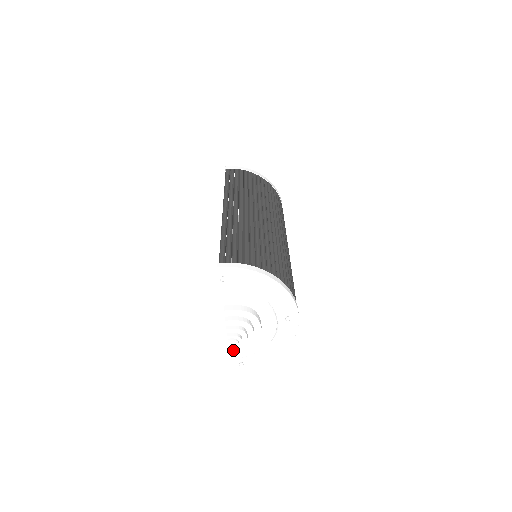
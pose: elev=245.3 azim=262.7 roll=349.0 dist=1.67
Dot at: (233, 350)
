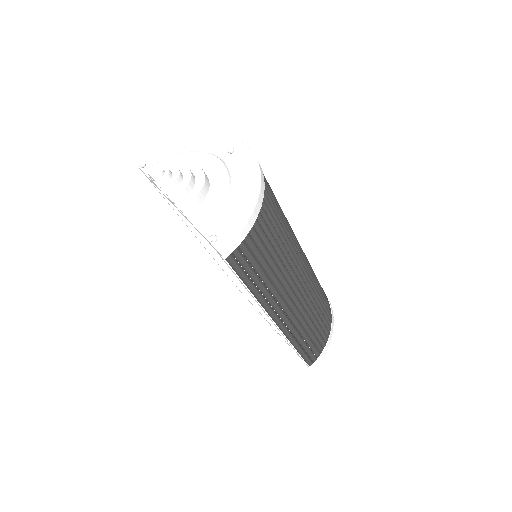
Dot at: (181, 211)
